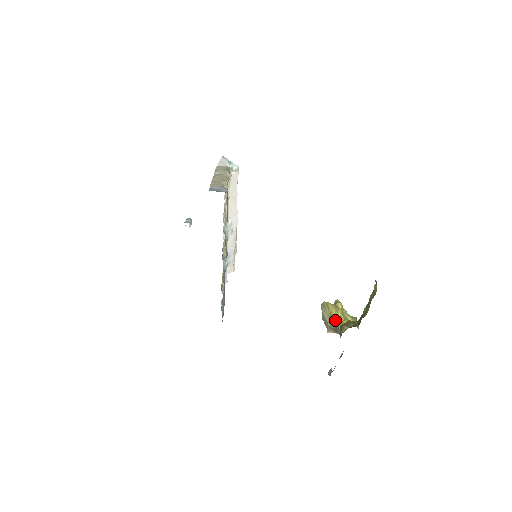
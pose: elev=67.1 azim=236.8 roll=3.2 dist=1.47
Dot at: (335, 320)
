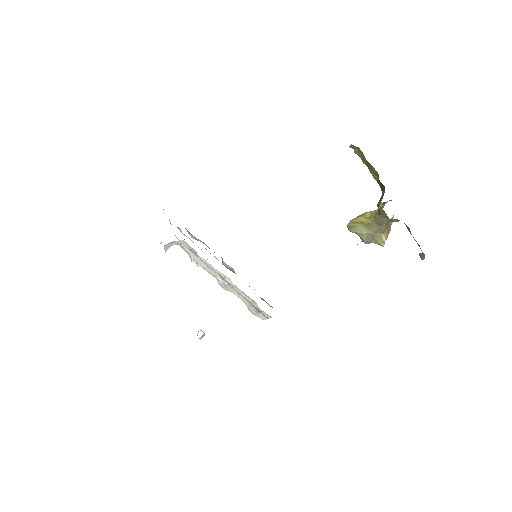
Dot at: (370, 221)
